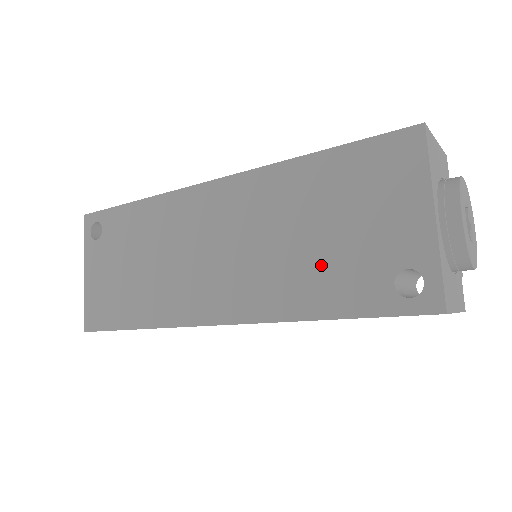
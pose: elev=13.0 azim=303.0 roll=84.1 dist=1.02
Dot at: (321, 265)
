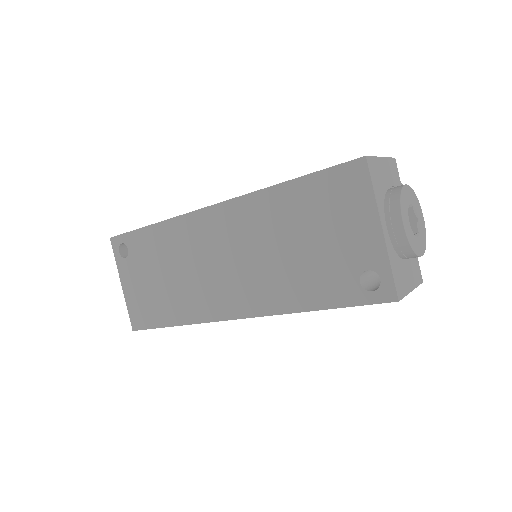
Dot at: (305, 270)
